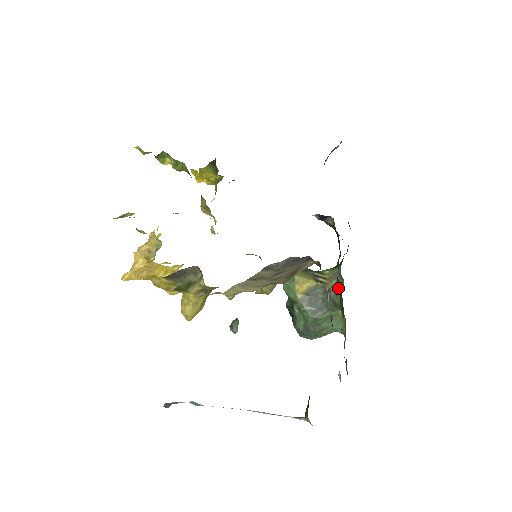
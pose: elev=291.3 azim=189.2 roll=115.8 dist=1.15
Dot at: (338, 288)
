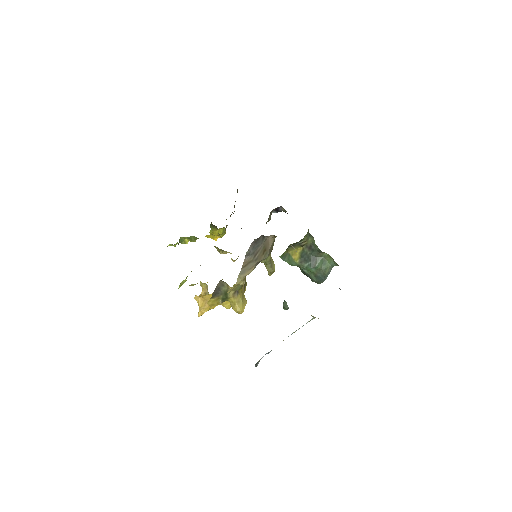
Dot at: (313, 241)
